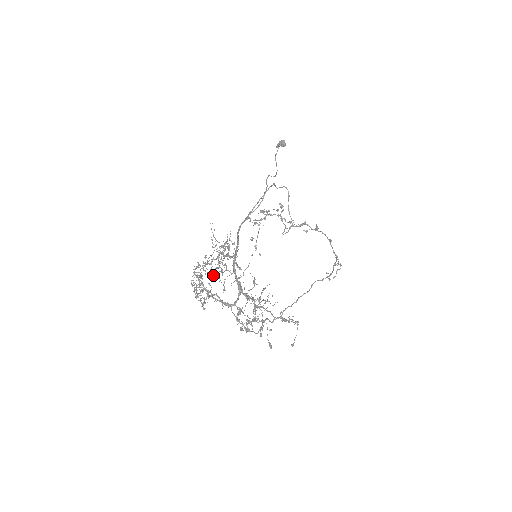
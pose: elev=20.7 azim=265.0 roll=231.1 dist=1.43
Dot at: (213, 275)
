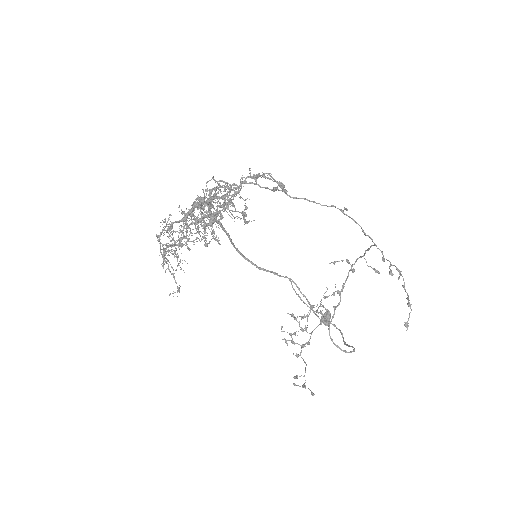
Dot at: (189, 241)
